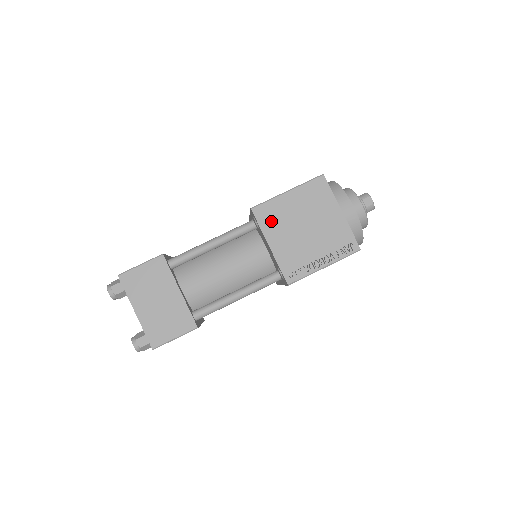
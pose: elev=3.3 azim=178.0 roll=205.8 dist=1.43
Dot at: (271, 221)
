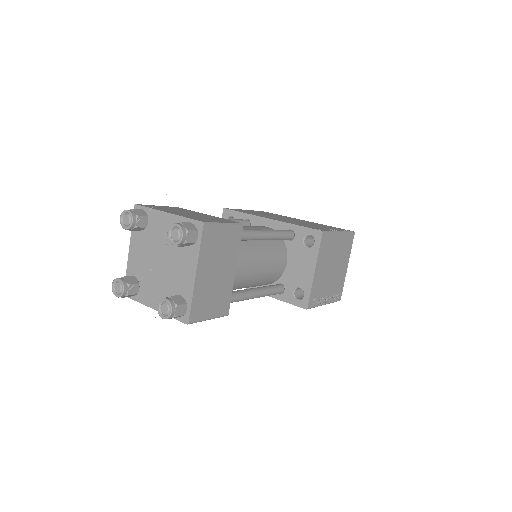
Dot at: (325, 250)
